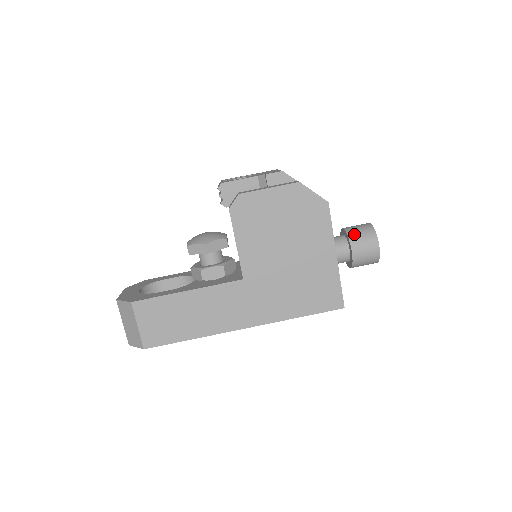
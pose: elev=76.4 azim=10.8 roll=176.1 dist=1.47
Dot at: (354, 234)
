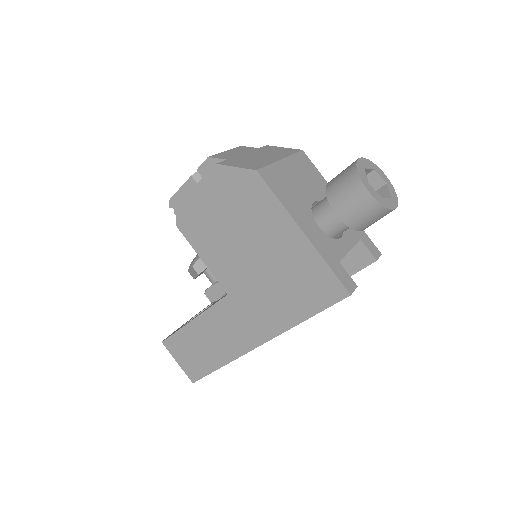
Dot at: (332, 187)
